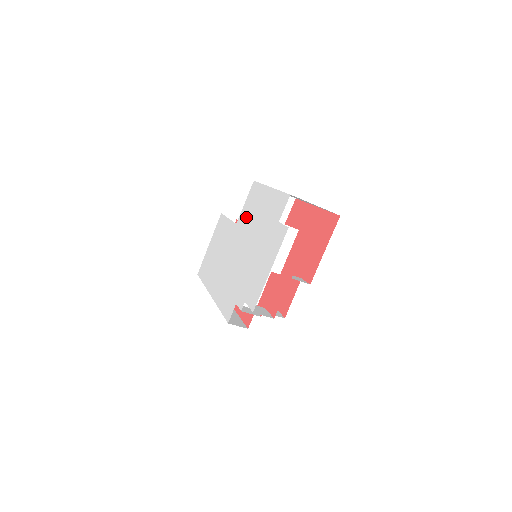
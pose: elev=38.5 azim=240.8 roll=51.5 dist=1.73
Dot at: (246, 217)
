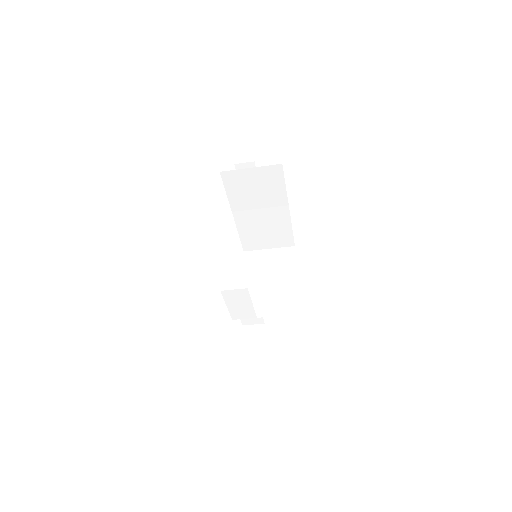
Dot at: occluded
